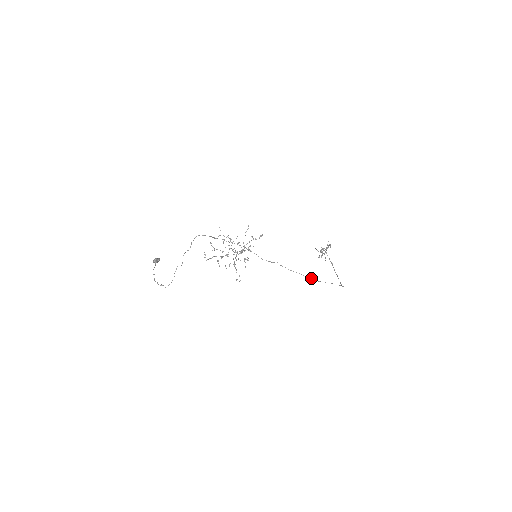
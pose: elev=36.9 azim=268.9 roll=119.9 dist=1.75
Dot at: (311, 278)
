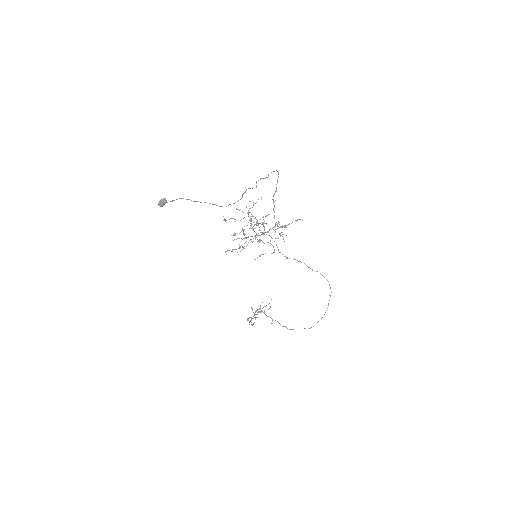
Dot at: occluded
